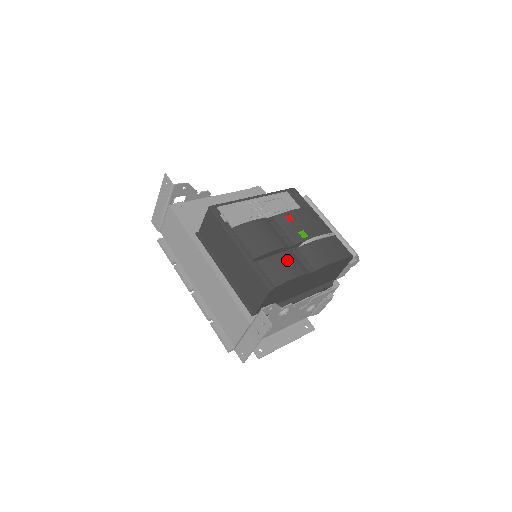
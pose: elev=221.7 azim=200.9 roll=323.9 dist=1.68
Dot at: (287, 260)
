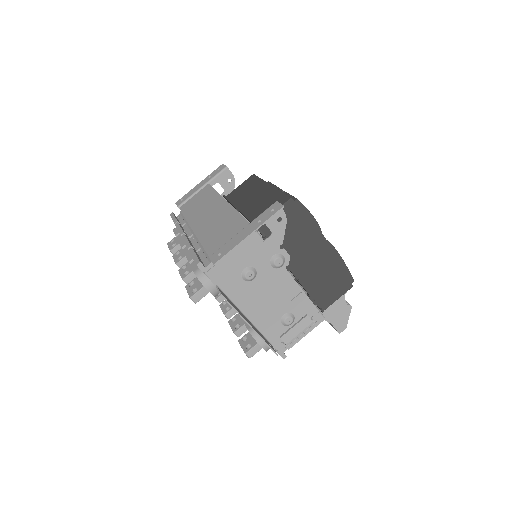
Dot at: occluded
